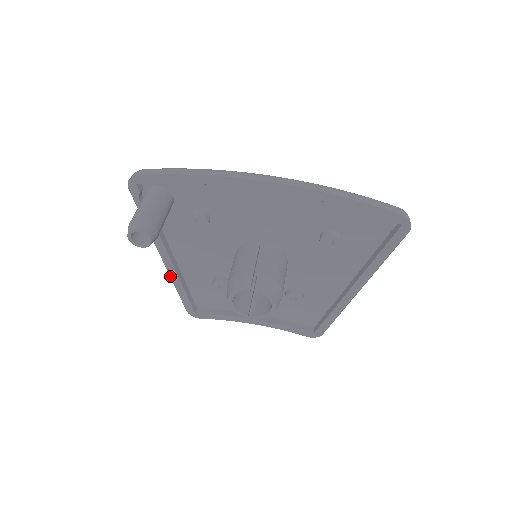
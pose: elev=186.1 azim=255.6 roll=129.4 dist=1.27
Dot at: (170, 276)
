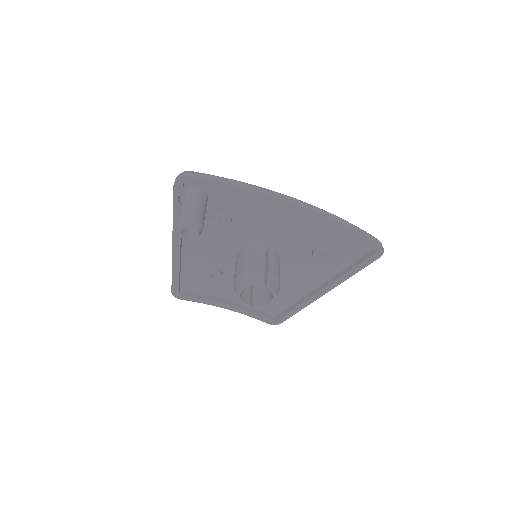
Dot at: (172, 261)
